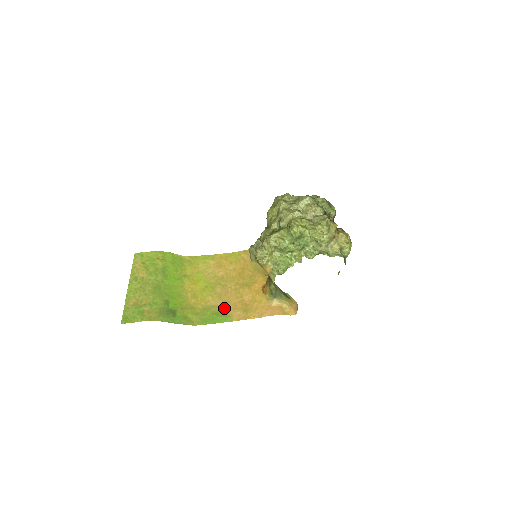
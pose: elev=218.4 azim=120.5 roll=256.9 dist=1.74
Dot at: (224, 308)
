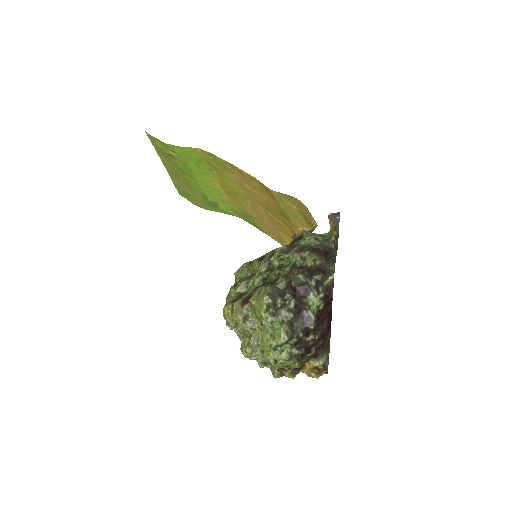
Dot at: (259, 222)
